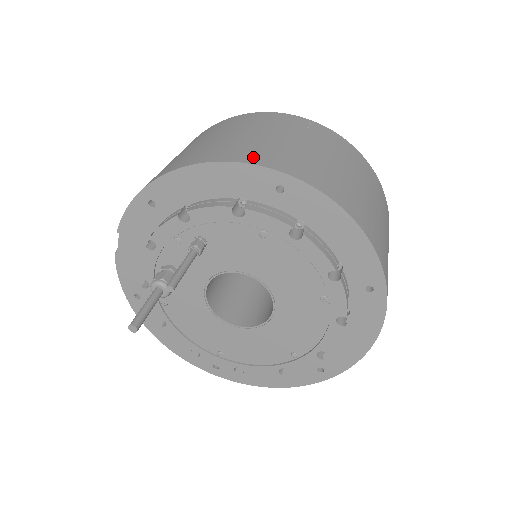
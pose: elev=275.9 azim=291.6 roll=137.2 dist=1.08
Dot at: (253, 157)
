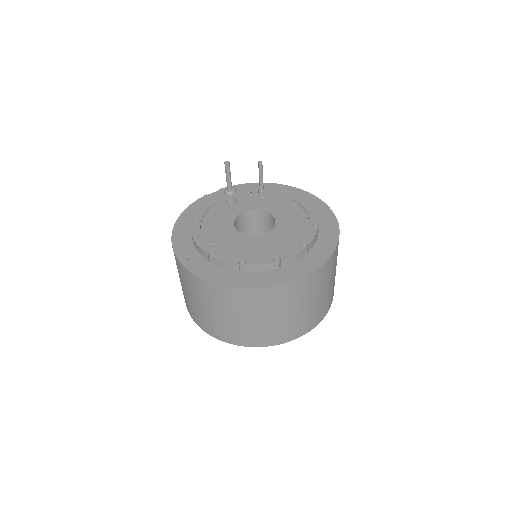
Dot at: occluded
